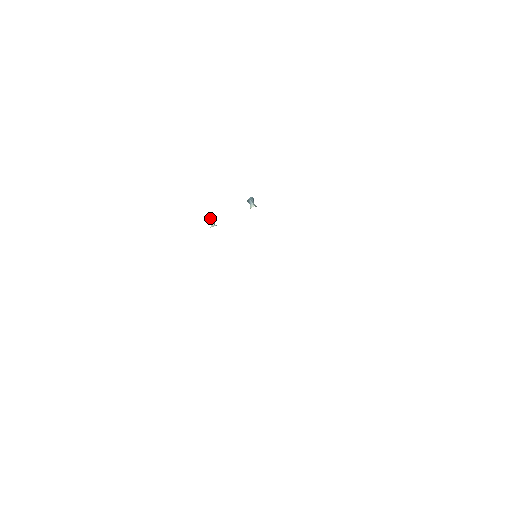
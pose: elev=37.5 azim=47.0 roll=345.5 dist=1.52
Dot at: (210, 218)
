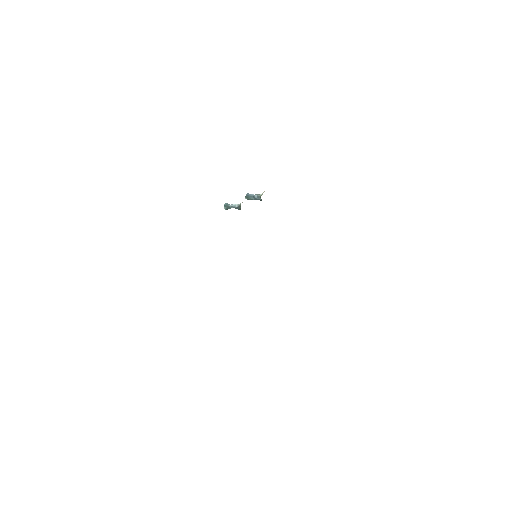
Dot at: (226, 204)
